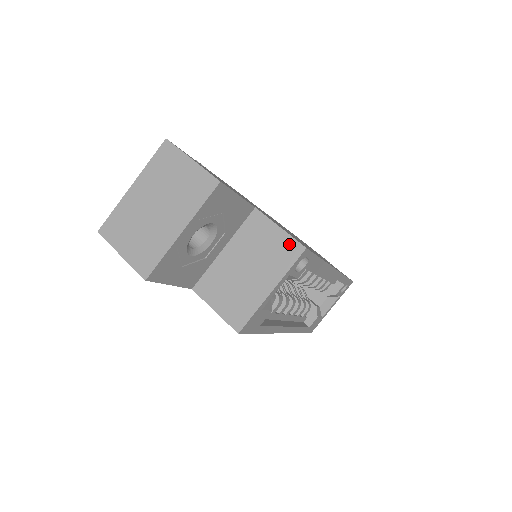
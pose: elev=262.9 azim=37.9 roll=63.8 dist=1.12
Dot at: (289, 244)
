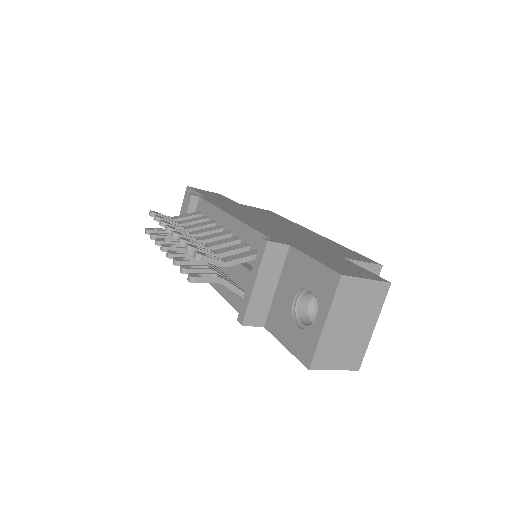
Dot at: (372, 269)
